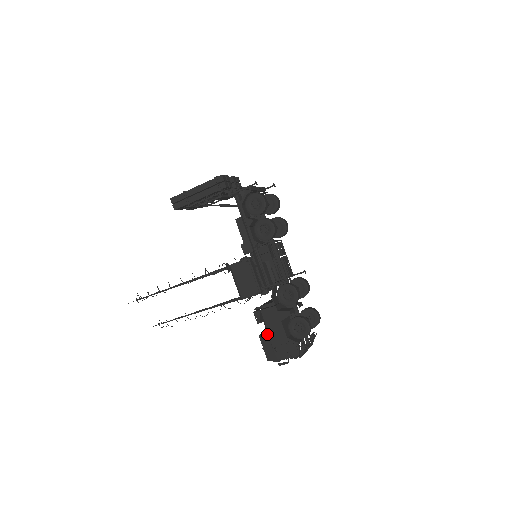
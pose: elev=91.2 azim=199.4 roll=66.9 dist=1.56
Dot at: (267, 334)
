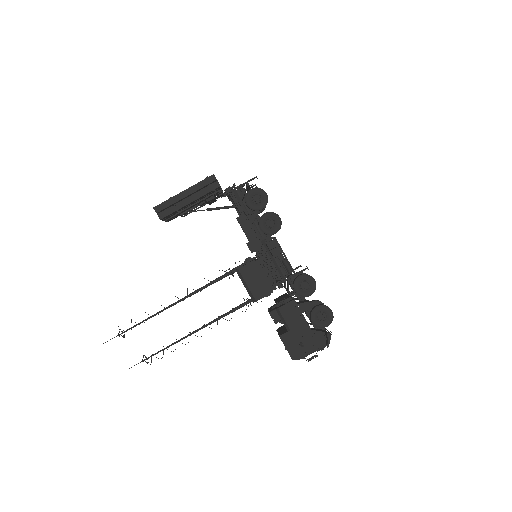
Dot at: (289, 332)
